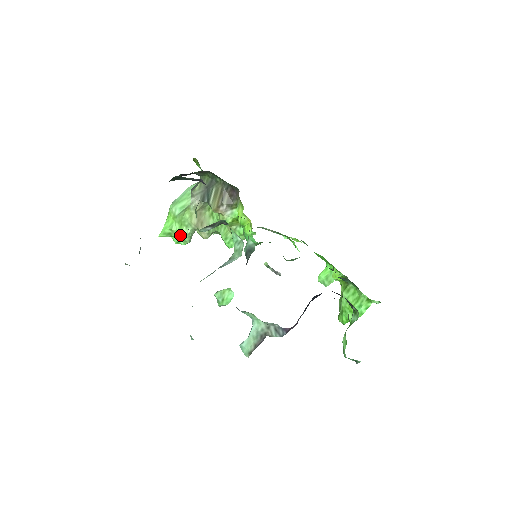
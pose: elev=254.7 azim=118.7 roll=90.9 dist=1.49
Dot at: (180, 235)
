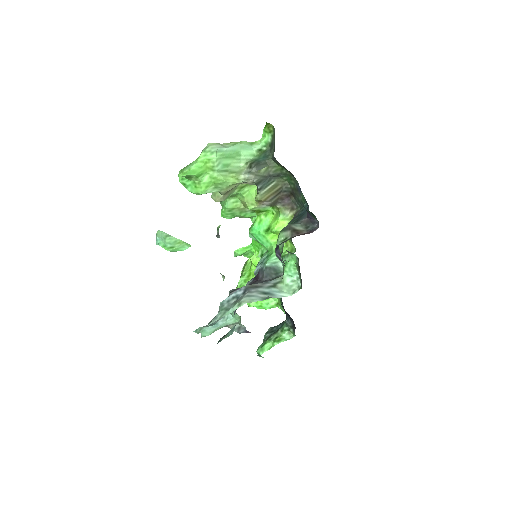
Dot at: (200, 187)
